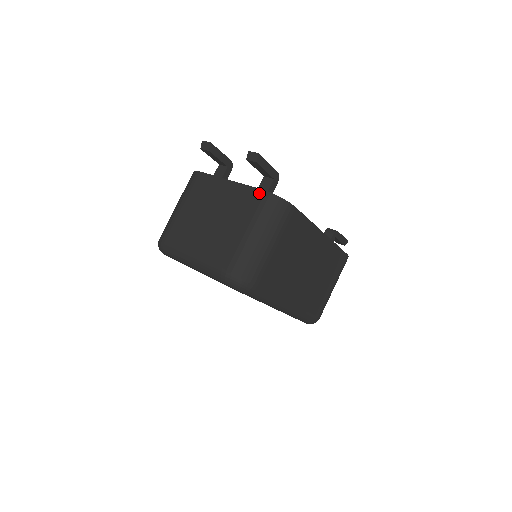
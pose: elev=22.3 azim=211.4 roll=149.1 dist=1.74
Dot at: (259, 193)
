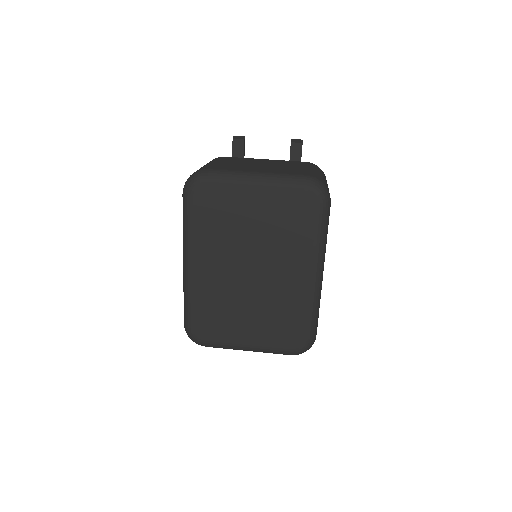
Dot at: (305, 162)
